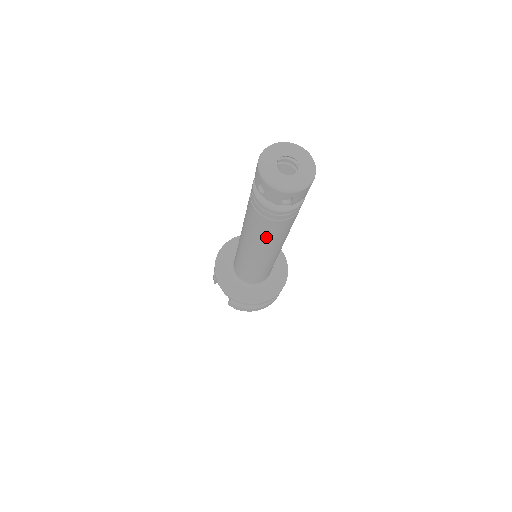
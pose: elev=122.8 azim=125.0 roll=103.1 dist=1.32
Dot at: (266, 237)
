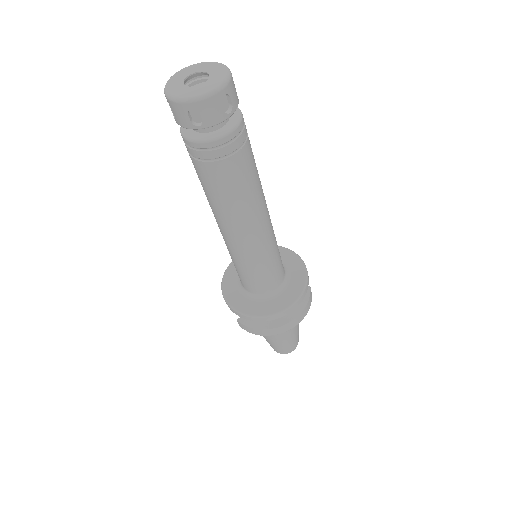
Dot at: (217, 197)
